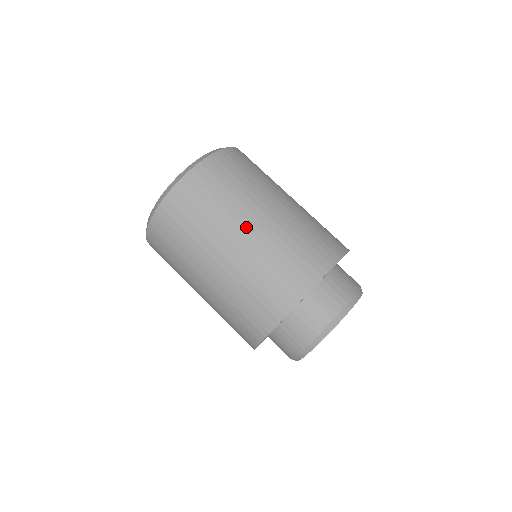
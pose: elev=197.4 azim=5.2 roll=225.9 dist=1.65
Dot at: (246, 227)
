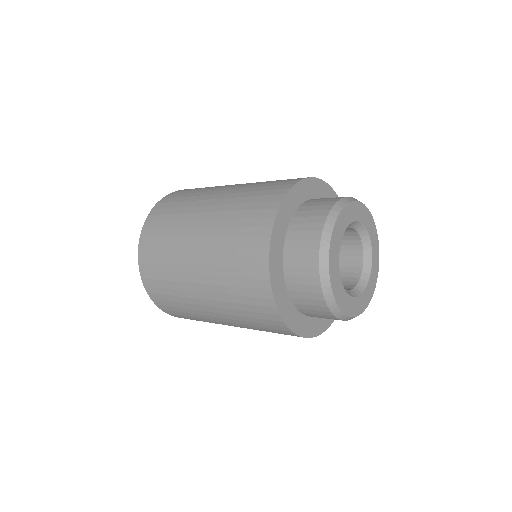
Dot at: (204, 211)
